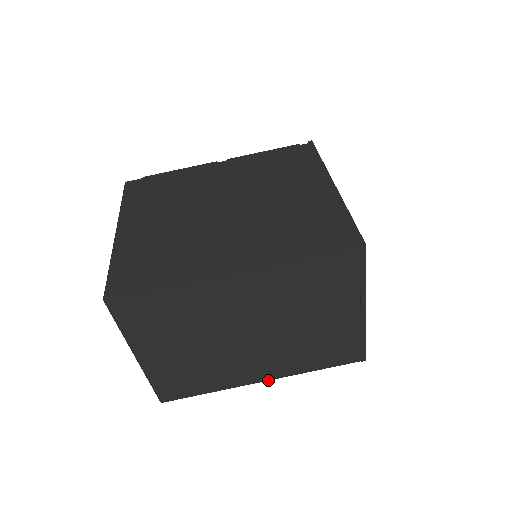
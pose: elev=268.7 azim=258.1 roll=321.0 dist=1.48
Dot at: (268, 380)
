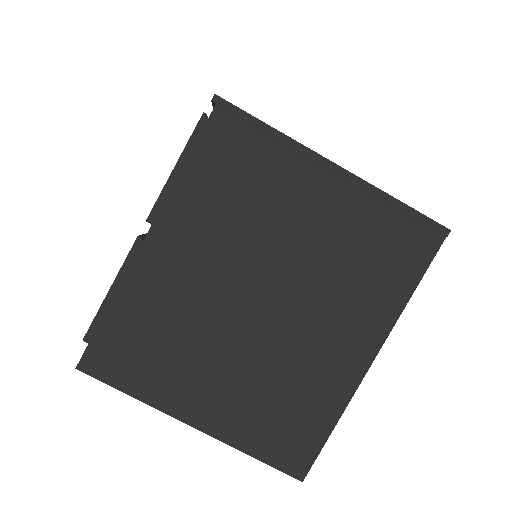
Dot at: occluded
